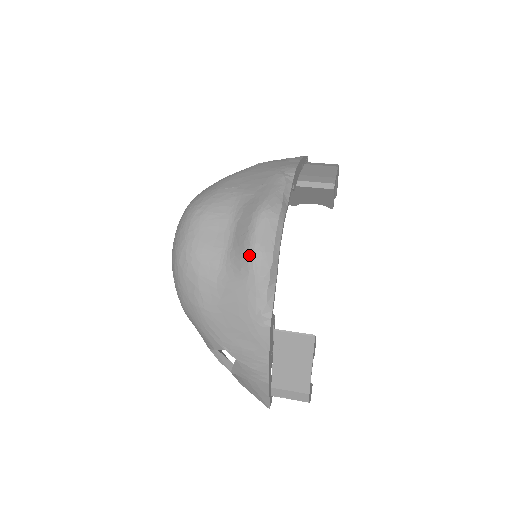
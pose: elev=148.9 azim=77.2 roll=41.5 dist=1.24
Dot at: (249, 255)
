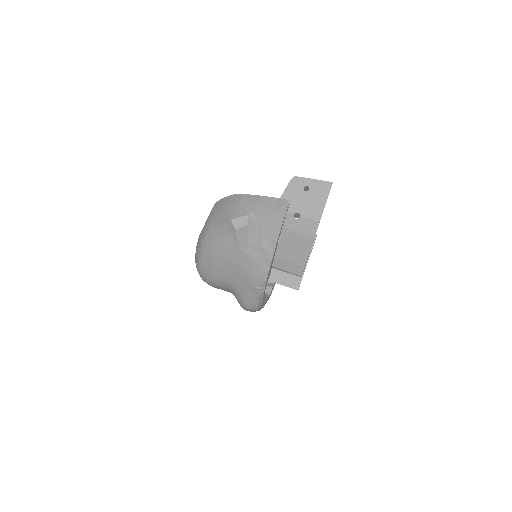
Dot at: occluded
